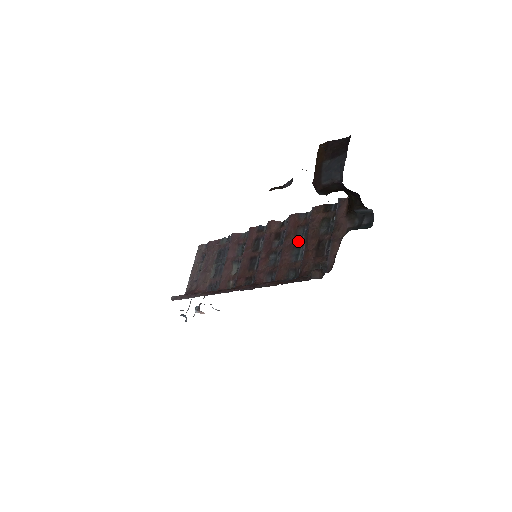
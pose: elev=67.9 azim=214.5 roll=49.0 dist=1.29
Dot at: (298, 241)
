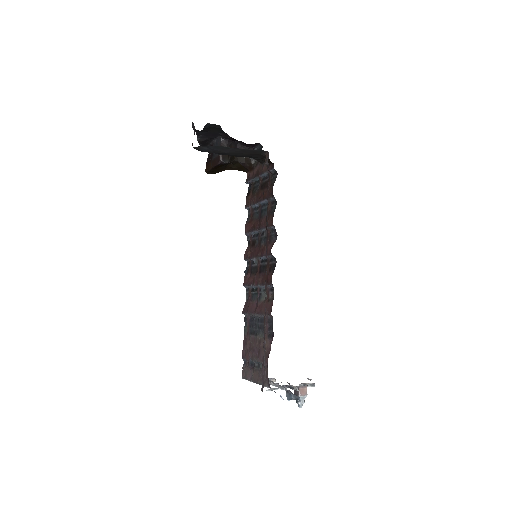
Dot at: (259, 215)
